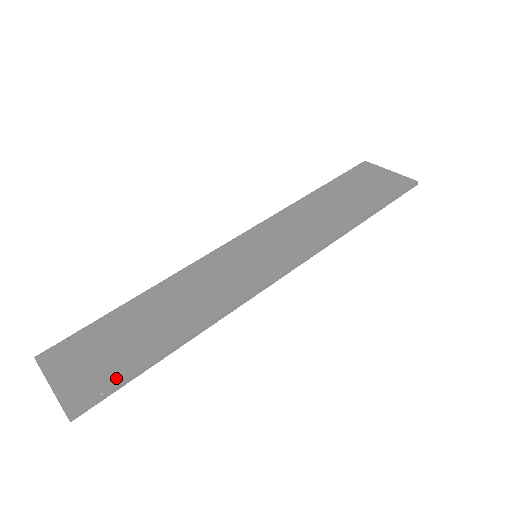
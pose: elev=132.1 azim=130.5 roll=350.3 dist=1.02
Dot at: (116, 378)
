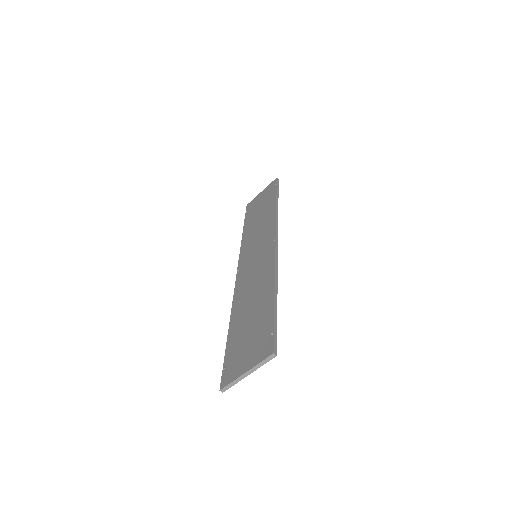
Dot at: (269, 327)
